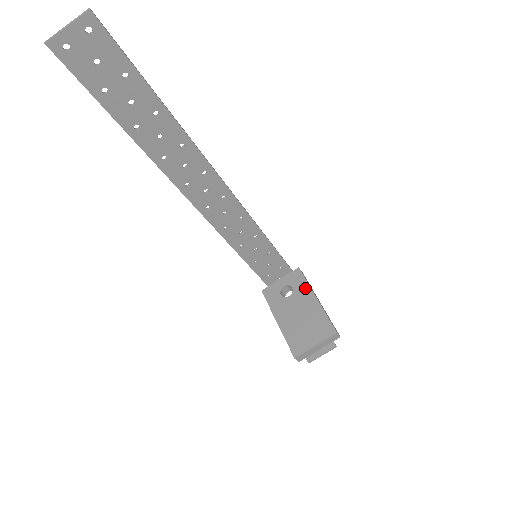
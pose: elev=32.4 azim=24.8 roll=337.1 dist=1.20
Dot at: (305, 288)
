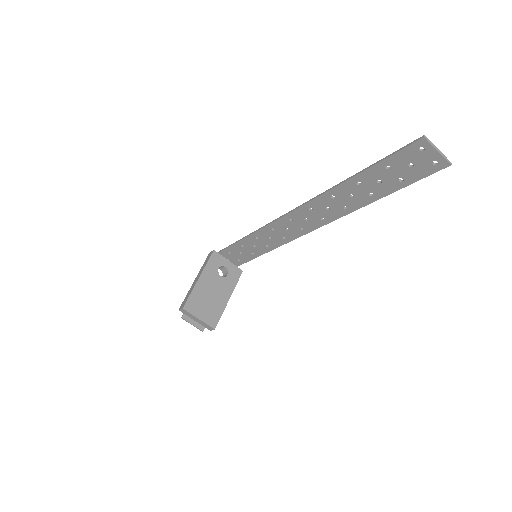
Dot at: (232, 285)
